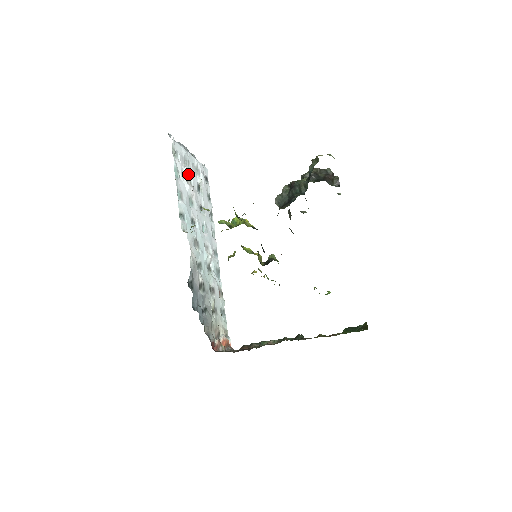
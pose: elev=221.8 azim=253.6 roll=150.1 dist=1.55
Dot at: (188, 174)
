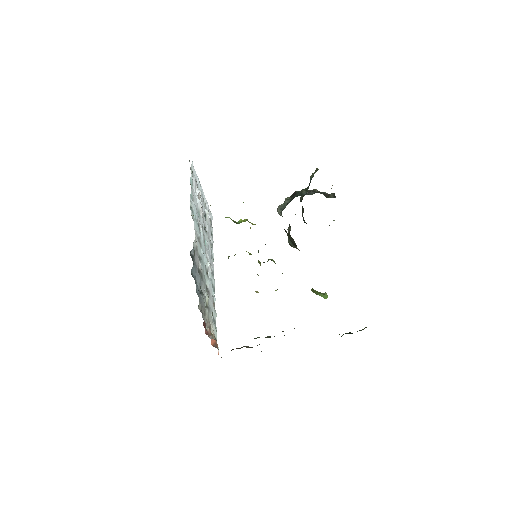
Dot at: (199, 196)
